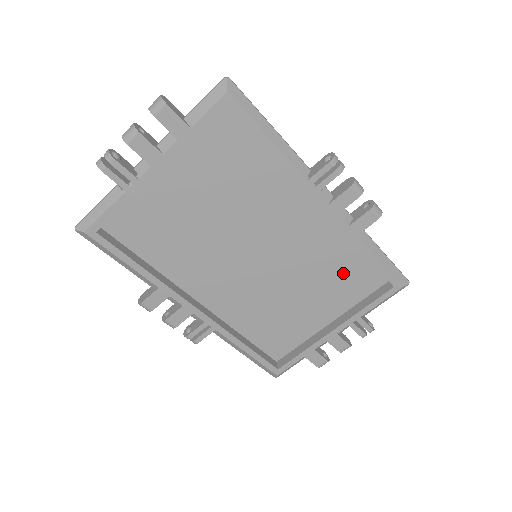
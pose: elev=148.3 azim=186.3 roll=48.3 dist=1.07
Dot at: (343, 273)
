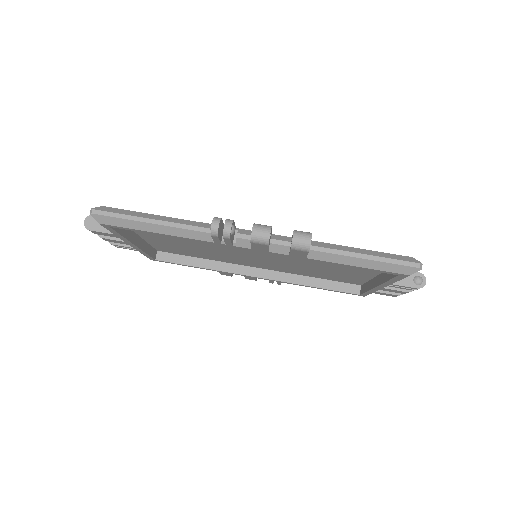
Dot at: occluded
